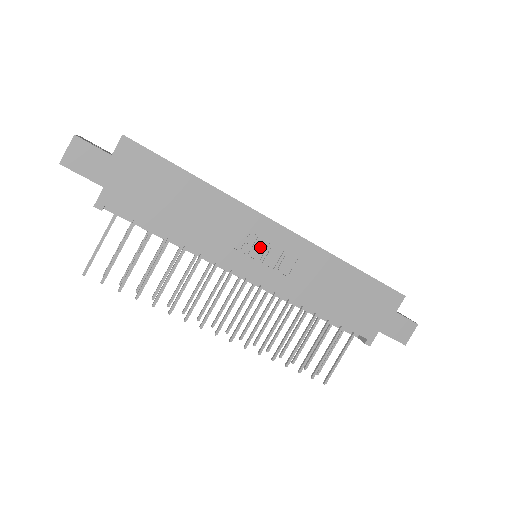
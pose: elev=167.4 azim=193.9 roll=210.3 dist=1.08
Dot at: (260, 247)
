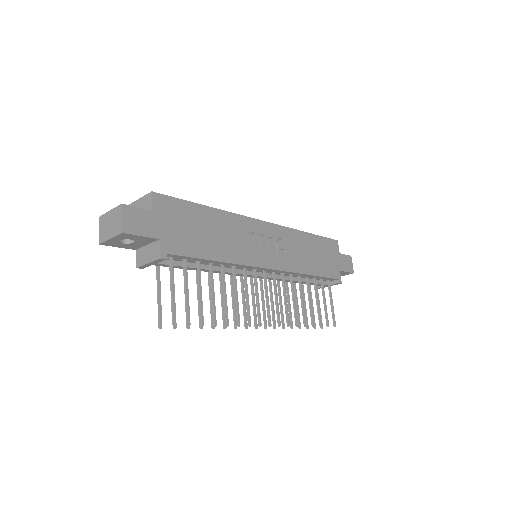
Dot at: (263, 243)
